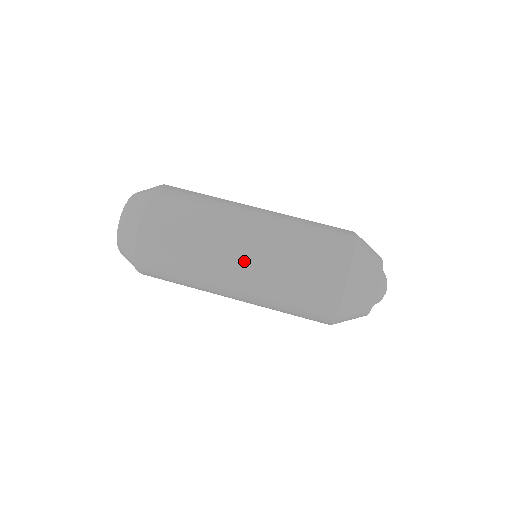
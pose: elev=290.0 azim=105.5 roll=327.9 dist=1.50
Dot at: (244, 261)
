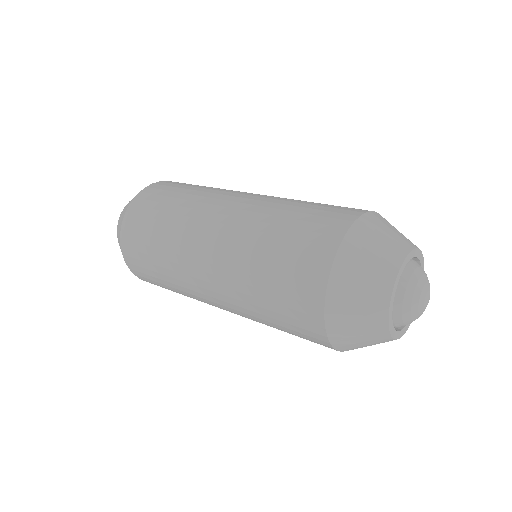
Dot at: (209, 260)
